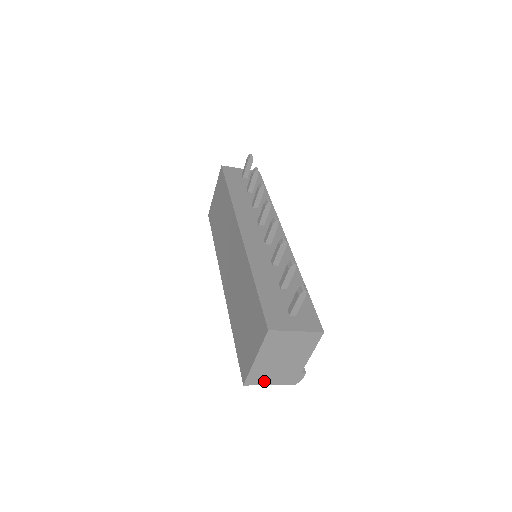
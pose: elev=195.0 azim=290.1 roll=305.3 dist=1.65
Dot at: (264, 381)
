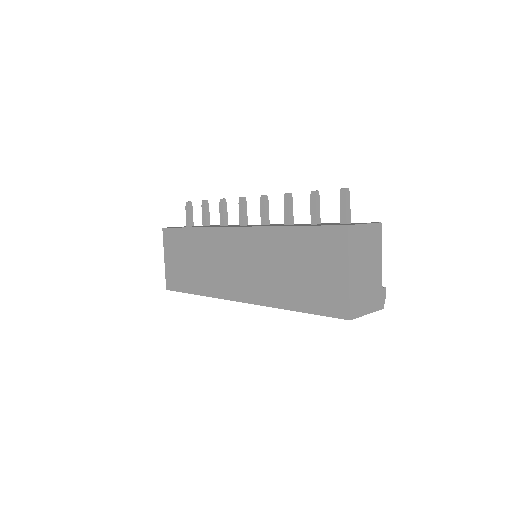
Dot at: (362, 309)
